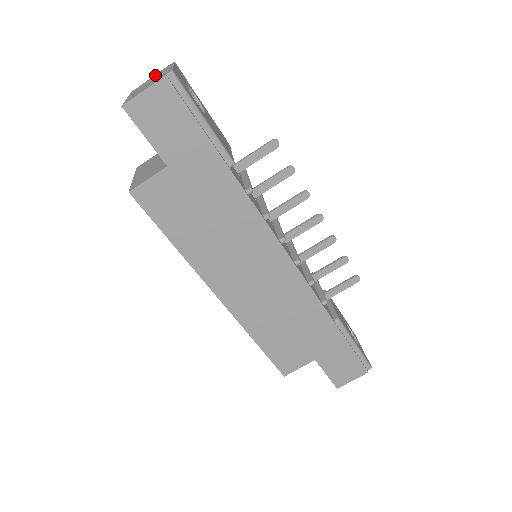
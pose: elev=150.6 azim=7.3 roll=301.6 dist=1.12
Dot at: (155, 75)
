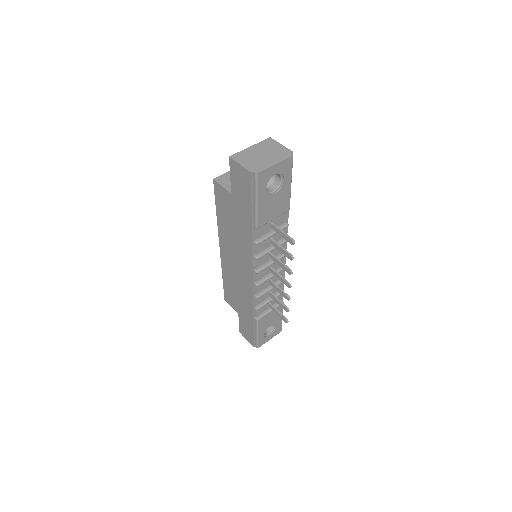
Dot at: (280, 148)
